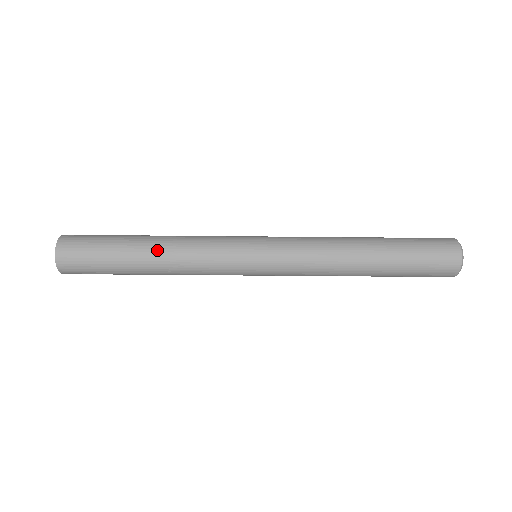
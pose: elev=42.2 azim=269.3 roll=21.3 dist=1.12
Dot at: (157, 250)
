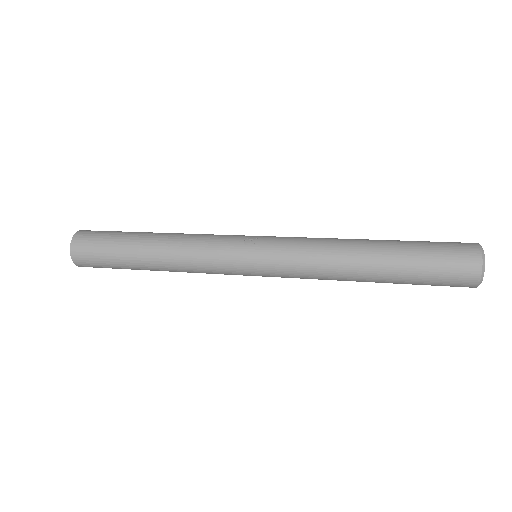
Dot at: occluded
